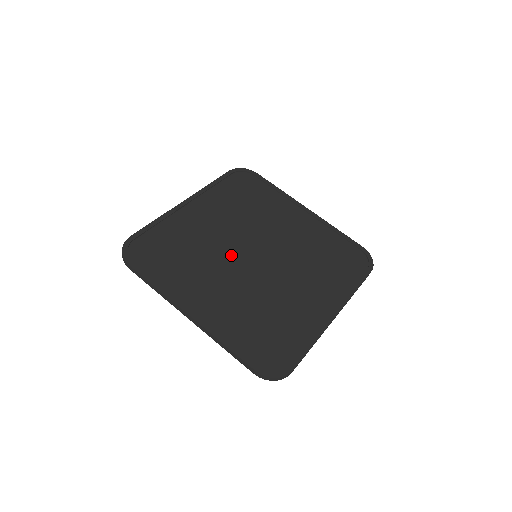
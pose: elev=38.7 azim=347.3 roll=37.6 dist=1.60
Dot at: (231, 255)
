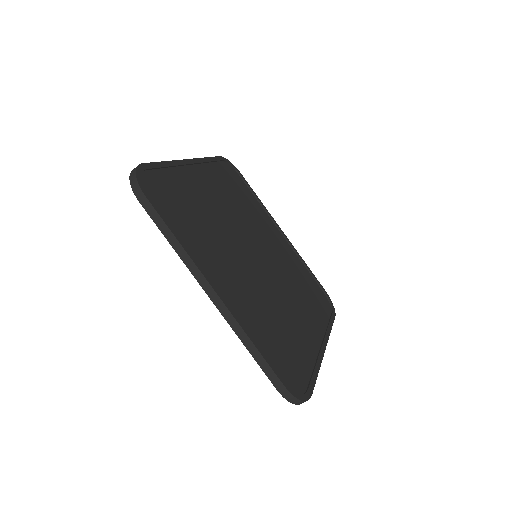
Dot at: (237, 243)
